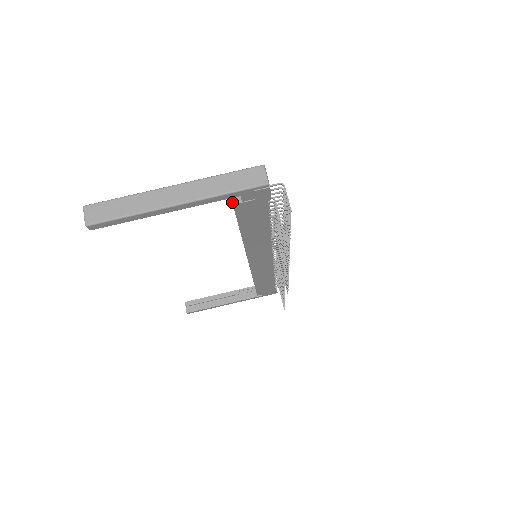
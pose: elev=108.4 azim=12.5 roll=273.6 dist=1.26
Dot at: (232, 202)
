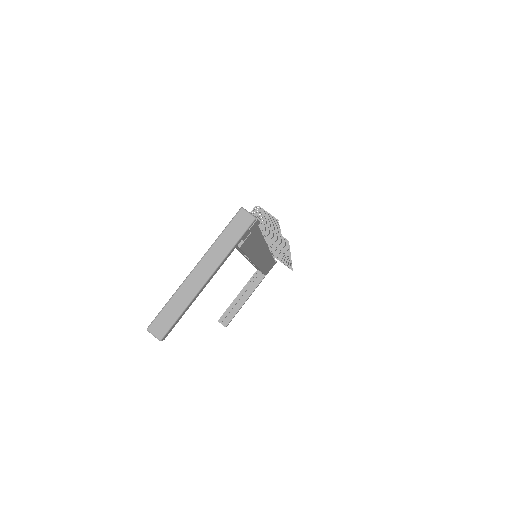
Dot at: (237, 246)
